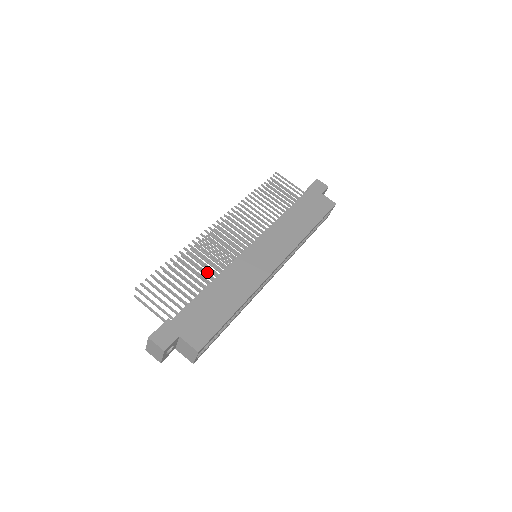
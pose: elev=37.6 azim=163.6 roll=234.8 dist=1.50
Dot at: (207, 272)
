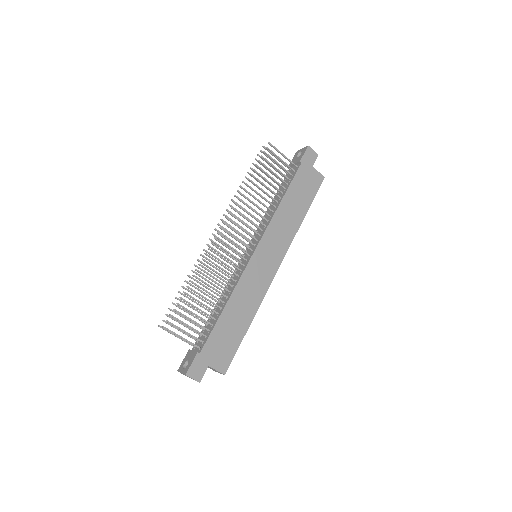
Dot at: (220, 292)
